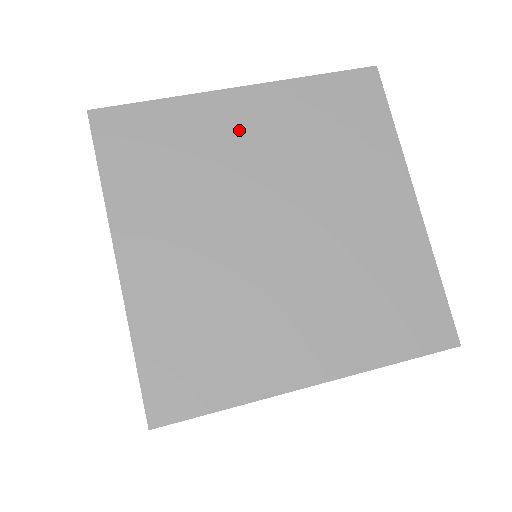
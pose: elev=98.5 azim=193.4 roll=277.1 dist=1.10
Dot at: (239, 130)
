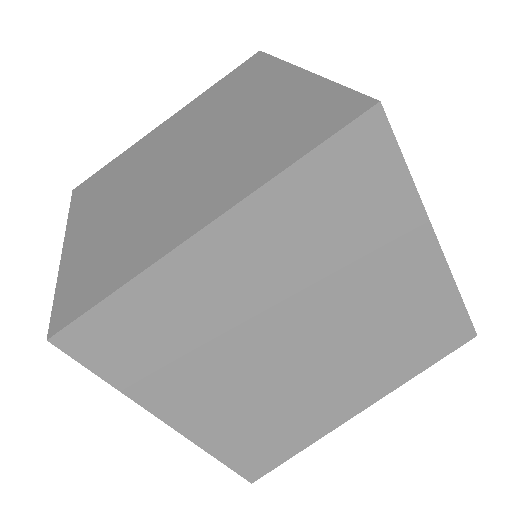
Dot at: (229, 273)
